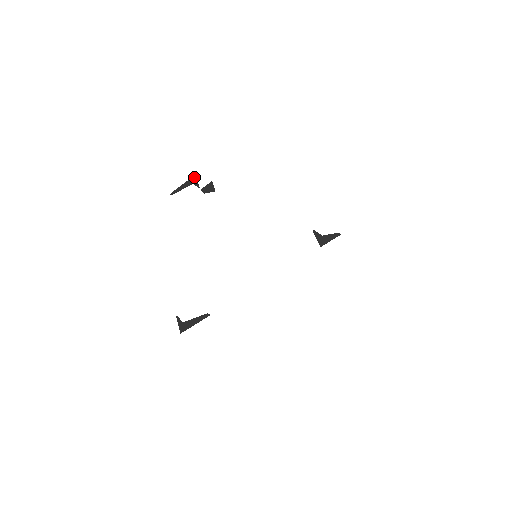
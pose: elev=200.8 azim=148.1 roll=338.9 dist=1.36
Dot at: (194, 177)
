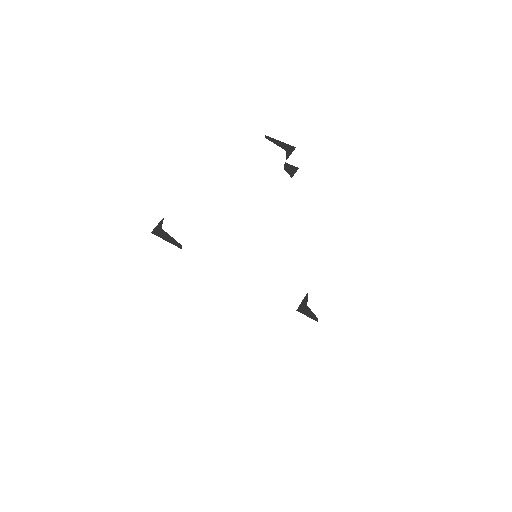
Dot at: (293, 148)
